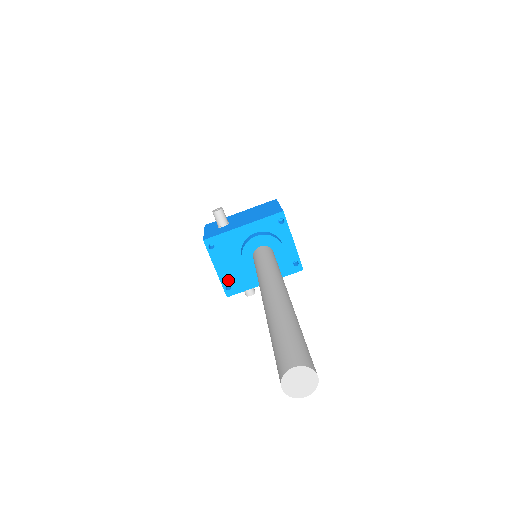
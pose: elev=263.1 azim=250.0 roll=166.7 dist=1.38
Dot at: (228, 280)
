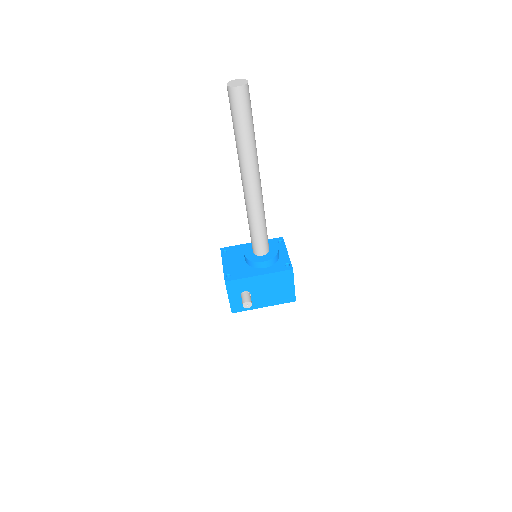
Dot at: (230, 271)
